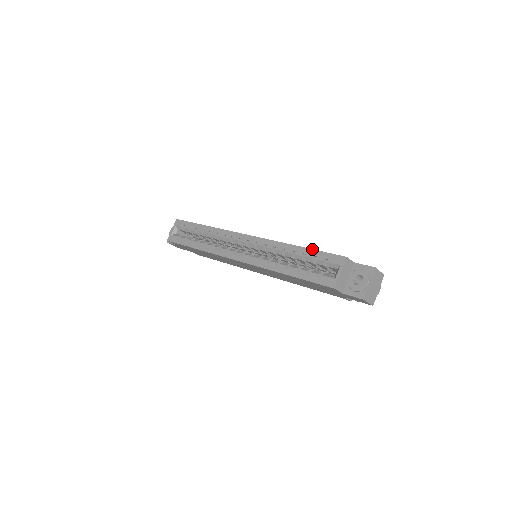
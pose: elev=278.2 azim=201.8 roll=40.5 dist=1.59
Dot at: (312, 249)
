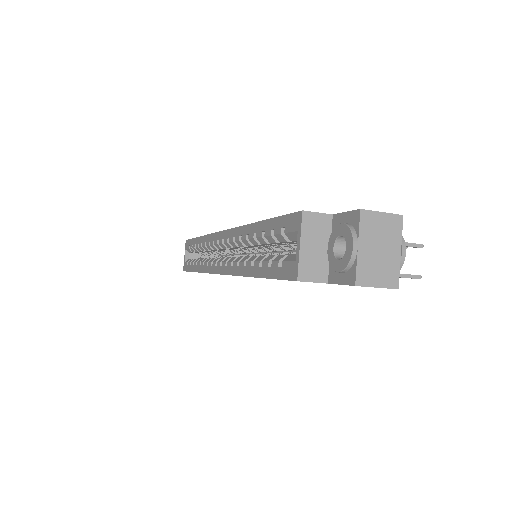
Dot at: (268, 219)
